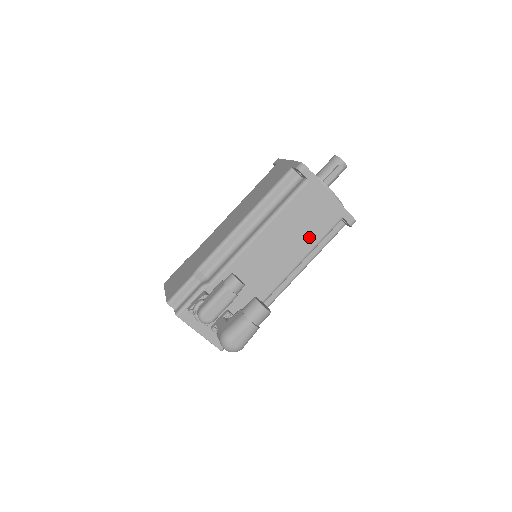
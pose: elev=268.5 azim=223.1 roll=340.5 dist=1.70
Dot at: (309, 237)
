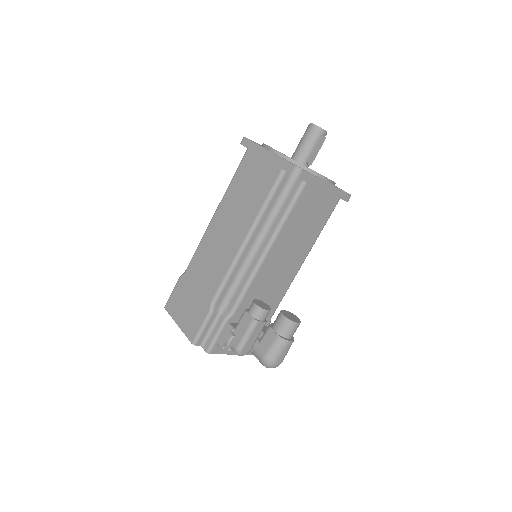
Dot at: (313, 231)
